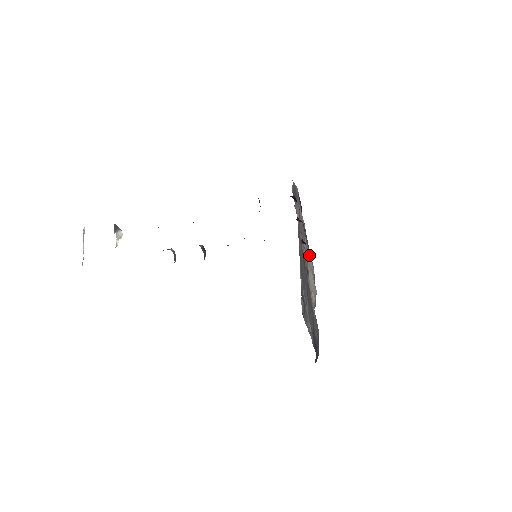
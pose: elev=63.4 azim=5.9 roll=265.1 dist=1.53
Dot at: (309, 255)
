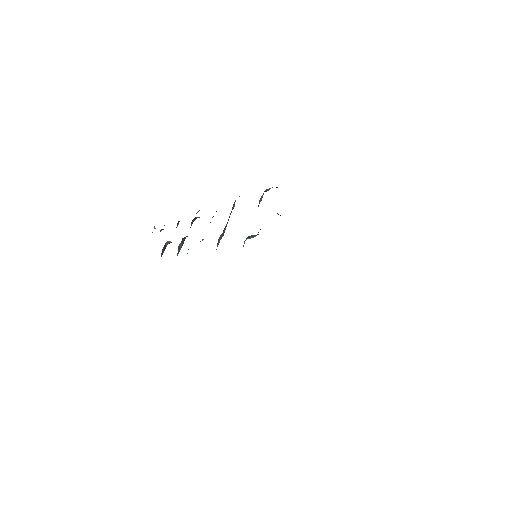
Dot at: occluded
